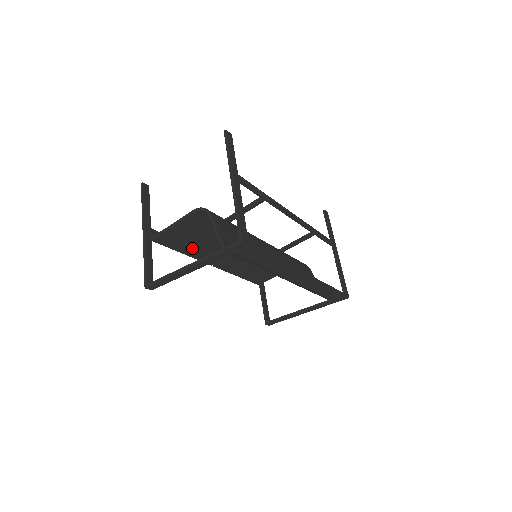
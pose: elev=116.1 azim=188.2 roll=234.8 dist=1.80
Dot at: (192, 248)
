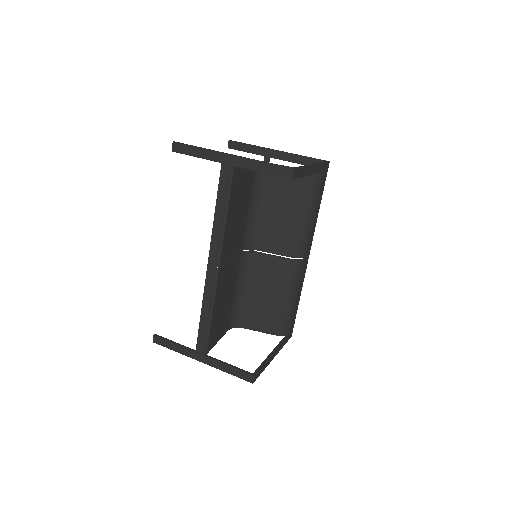
Dot at: (231, 216)
